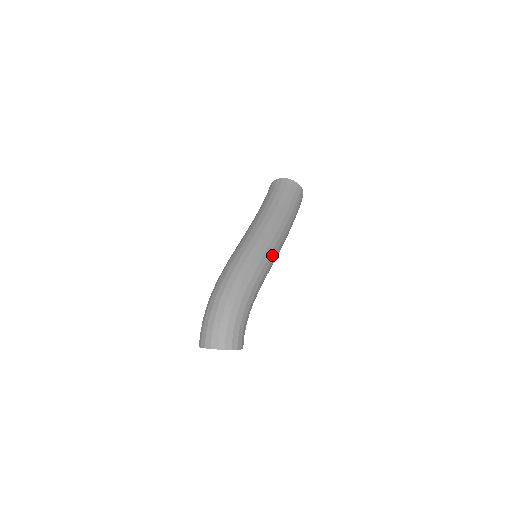
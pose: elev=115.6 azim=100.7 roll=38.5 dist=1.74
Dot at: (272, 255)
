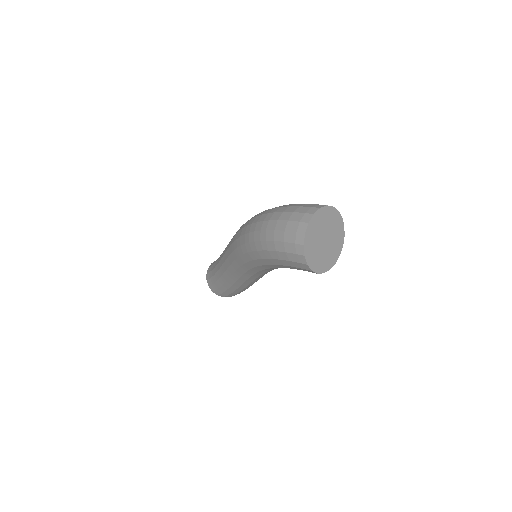
Dot at: occluded
